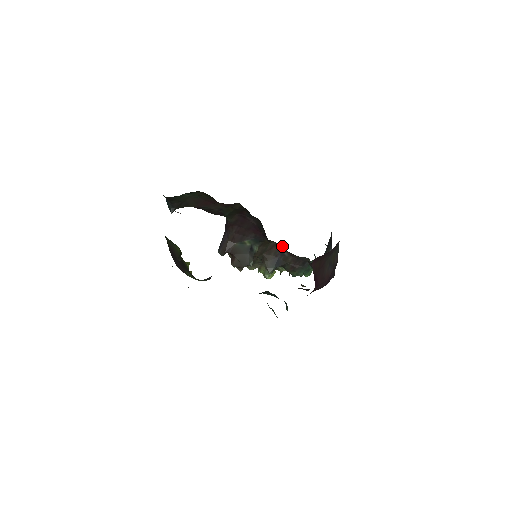
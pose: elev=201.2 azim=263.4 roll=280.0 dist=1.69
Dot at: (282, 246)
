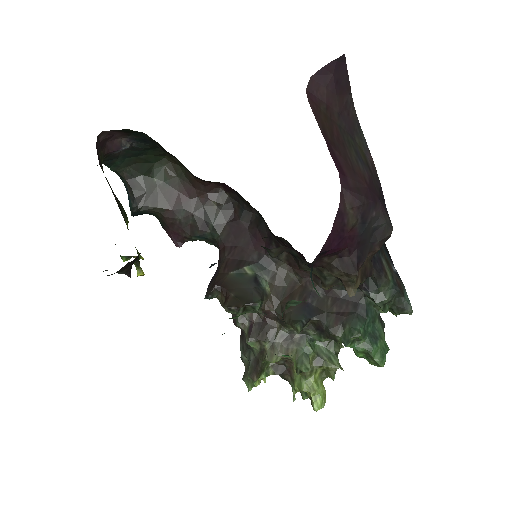
Dot at: (307, 274)
